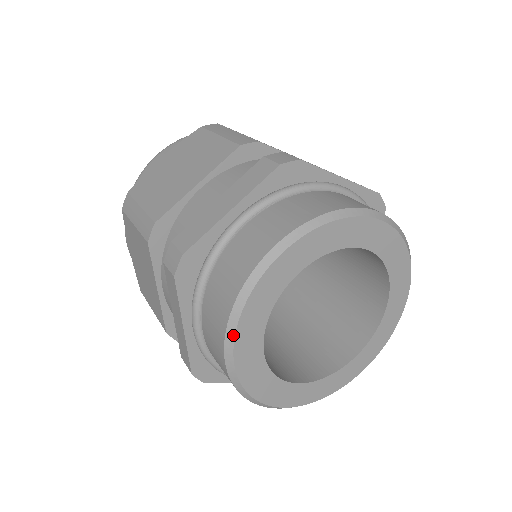
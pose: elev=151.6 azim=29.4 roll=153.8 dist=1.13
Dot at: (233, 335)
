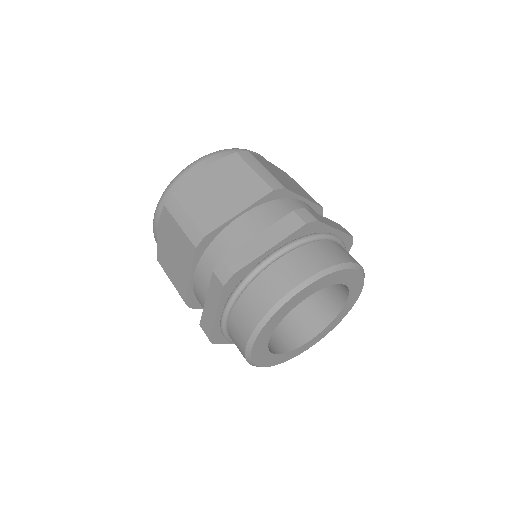
Dot at: (259, 331)
